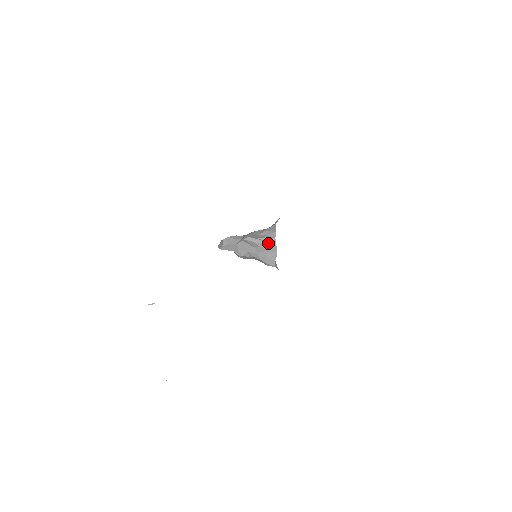
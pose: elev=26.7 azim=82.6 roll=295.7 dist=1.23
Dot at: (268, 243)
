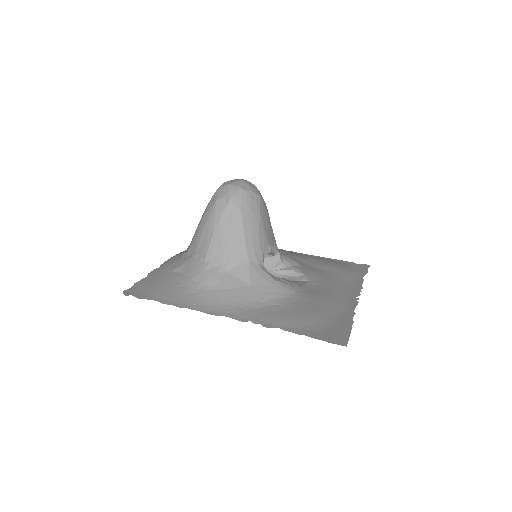
Dot at: occluded
